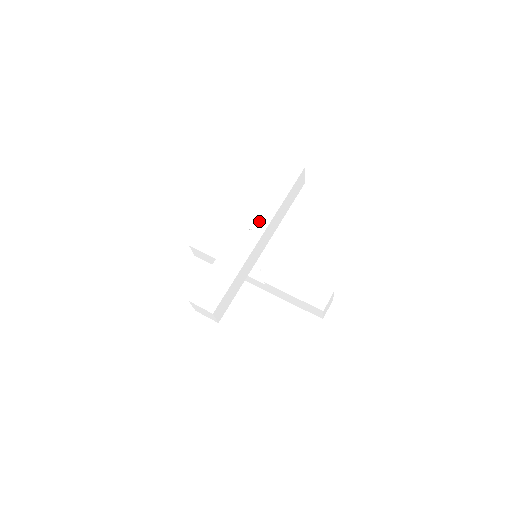
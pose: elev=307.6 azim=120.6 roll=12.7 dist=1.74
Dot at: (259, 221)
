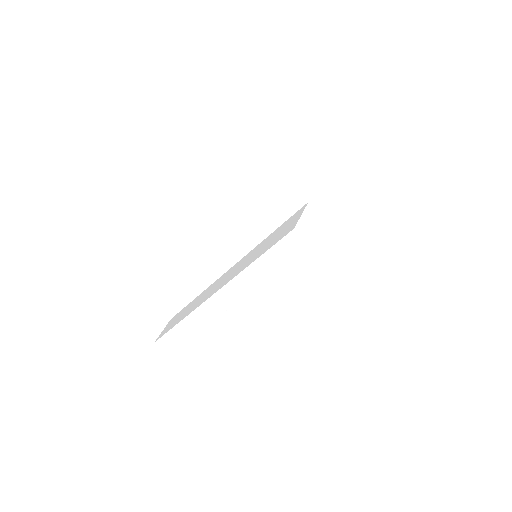
Dot at: (238, 306)
